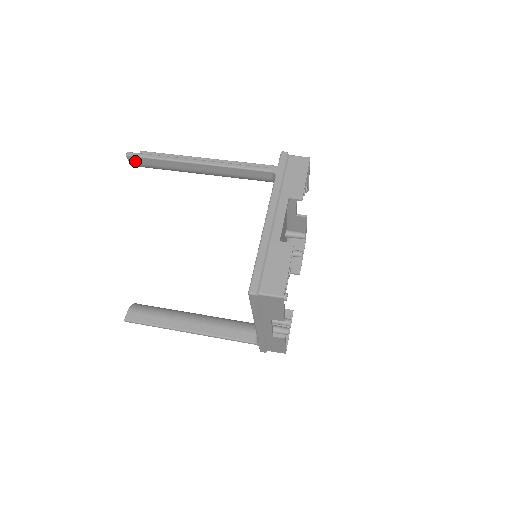
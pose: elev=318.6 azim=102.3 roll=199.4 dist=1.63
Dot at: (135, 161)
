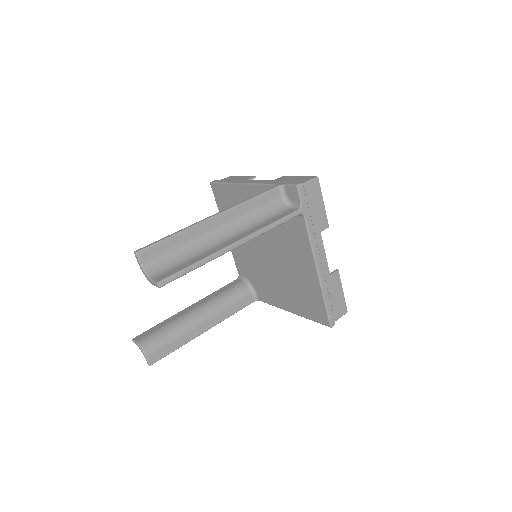
Dot at: occluded
